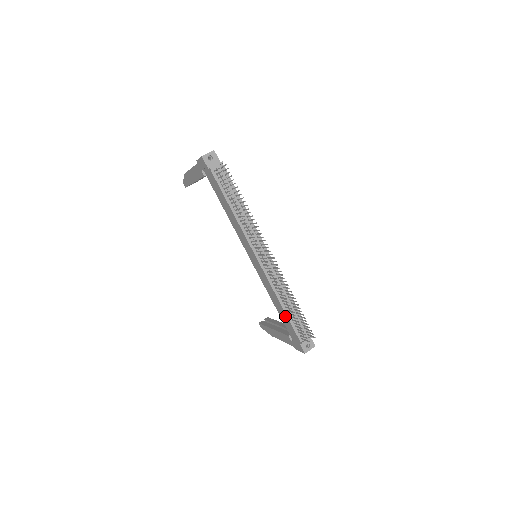
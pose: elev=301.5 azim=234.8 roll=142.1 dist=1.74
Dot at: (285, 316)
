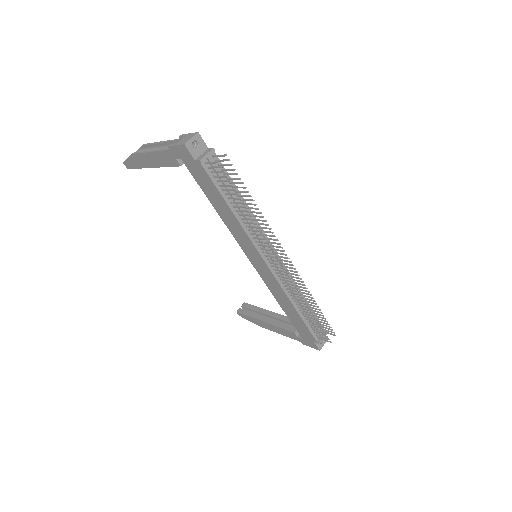
Dot at: (298, 318)
